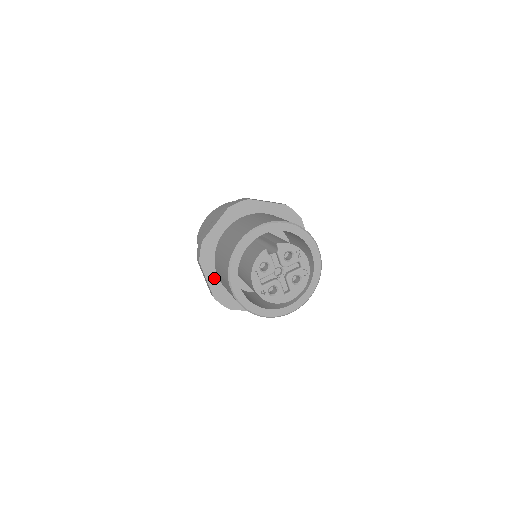
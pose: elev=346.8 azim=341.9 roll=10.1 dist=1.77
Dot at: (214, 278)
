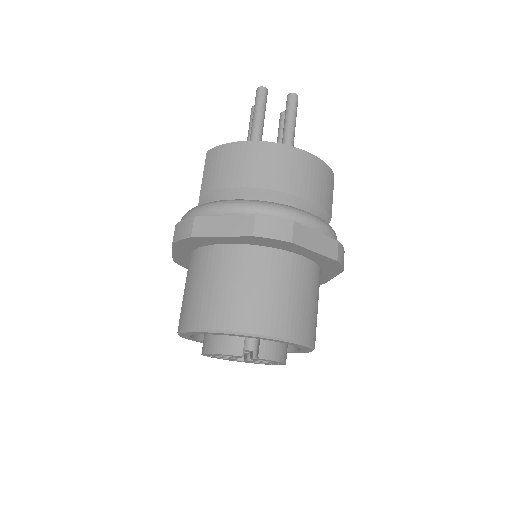
Dot at: (184, 254)
